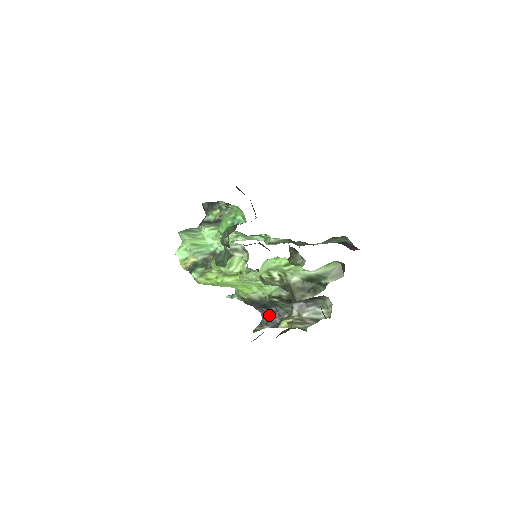
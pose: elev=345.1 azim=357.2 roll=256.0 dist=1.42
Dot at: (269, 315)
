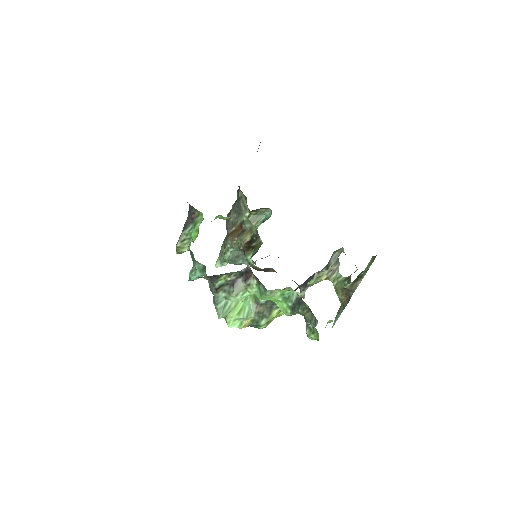
Dot at: (306, 283)
